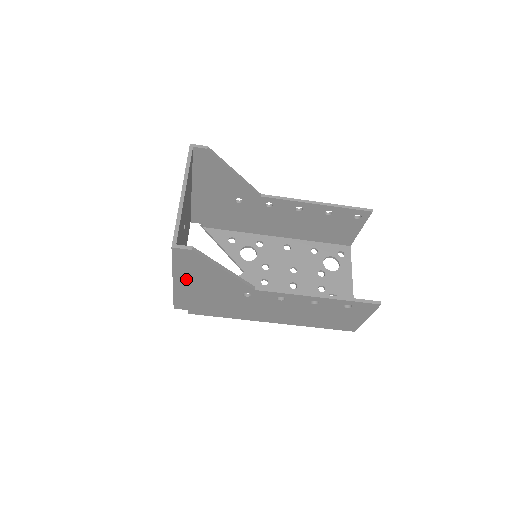
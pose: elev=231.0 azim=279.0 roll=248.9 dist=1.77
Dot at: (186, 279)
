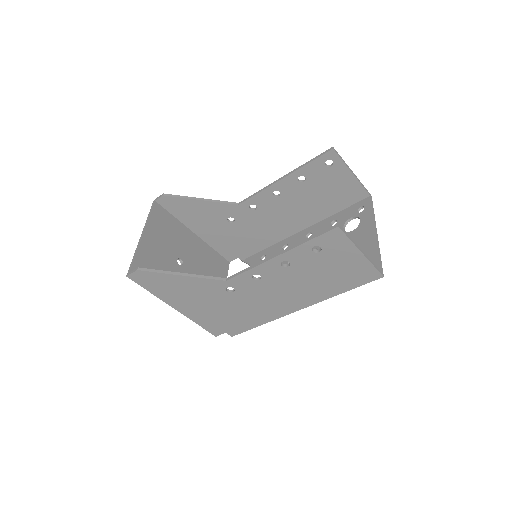
Dot at: (176, 300)
